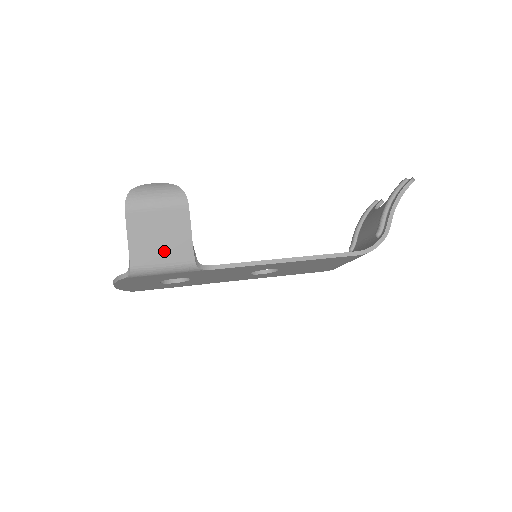
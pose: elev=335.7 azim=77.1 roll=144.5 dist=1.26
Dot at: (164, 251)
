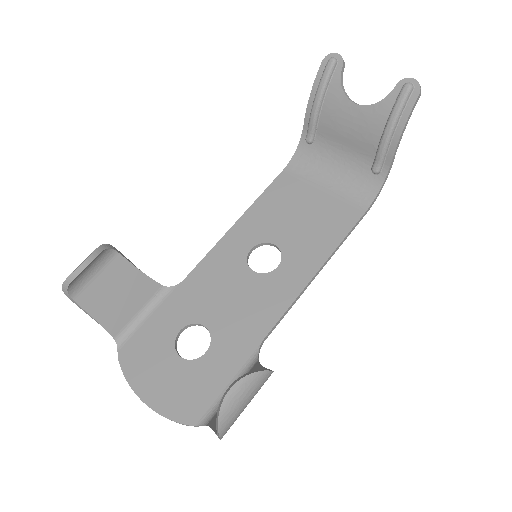
Dot at: occluded
